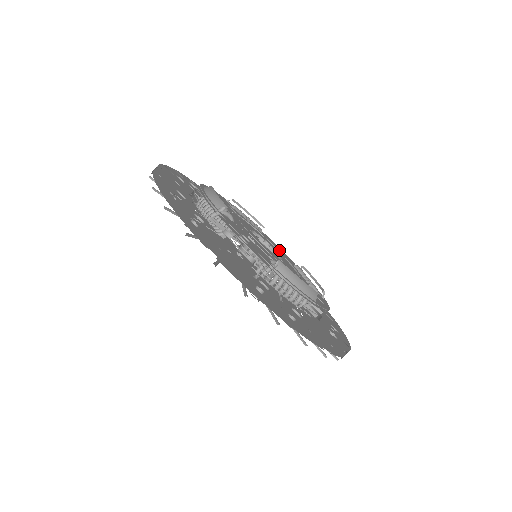
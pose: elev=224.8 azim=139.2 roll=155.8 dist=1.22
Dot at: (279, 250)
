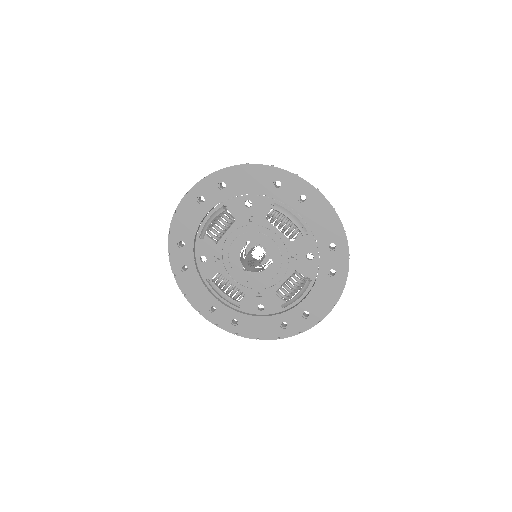
Dot at: occluded
